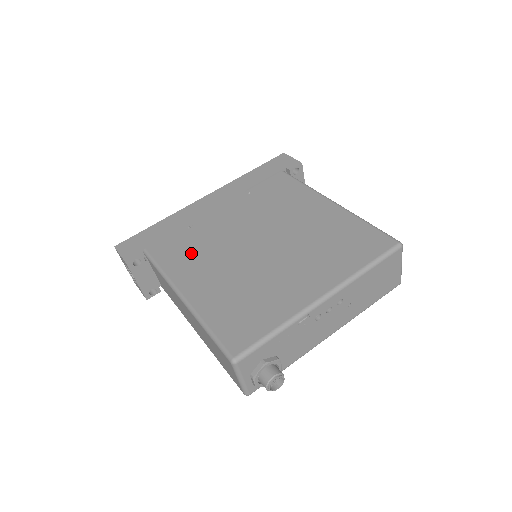
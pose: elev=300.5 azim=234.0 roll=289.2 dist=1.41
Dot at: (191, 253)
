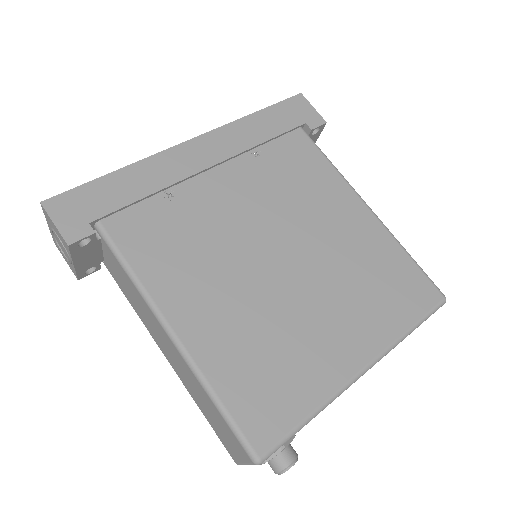
Dot at: (179, 250)
